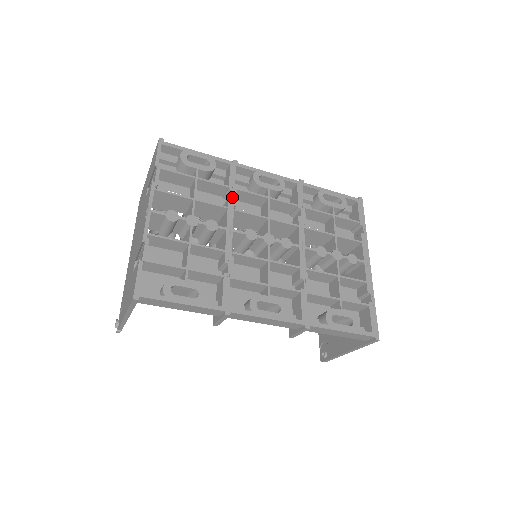
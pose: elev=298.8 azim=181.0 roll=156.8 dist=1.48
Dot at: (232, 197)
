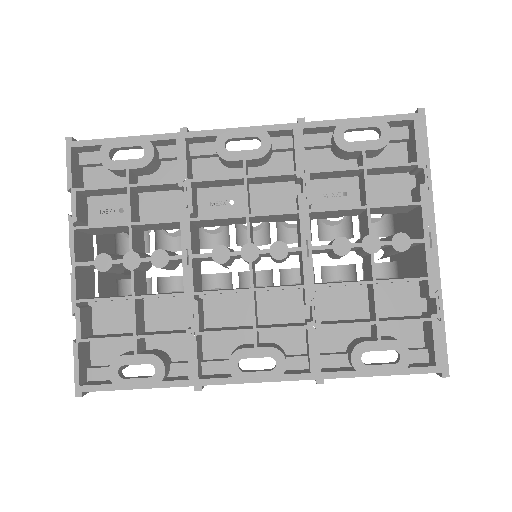
Dot at: (185, 199)
